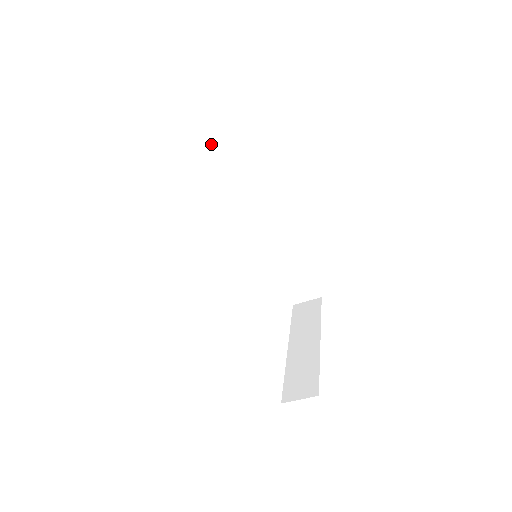
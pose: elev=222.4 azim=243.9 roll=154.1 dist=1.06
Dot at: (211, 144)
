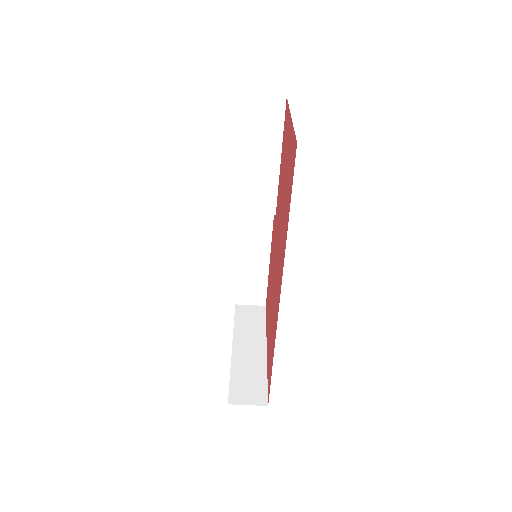
Dot at: (254, 129)
